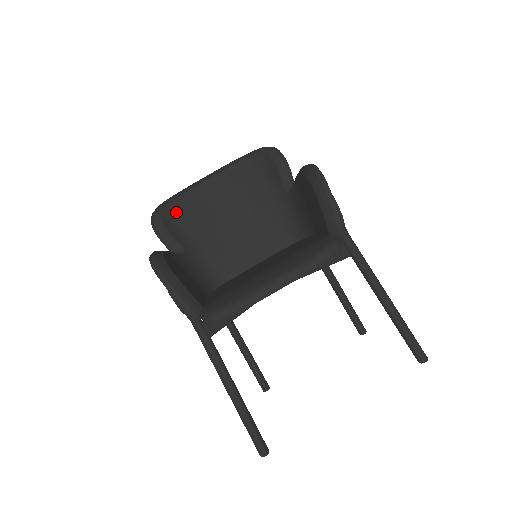
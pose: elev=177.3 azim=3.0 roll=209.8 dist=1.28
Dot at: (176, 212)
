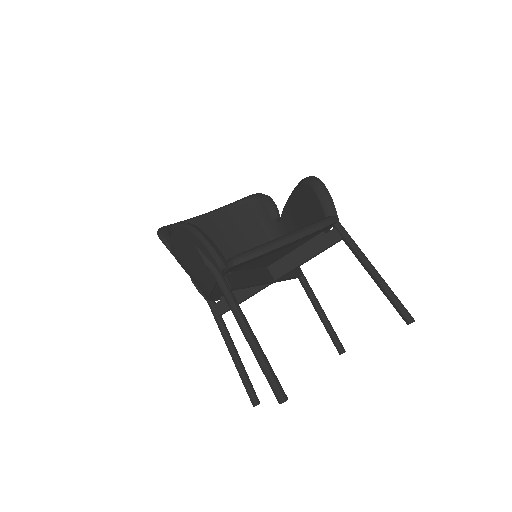
Dot at: occluded
